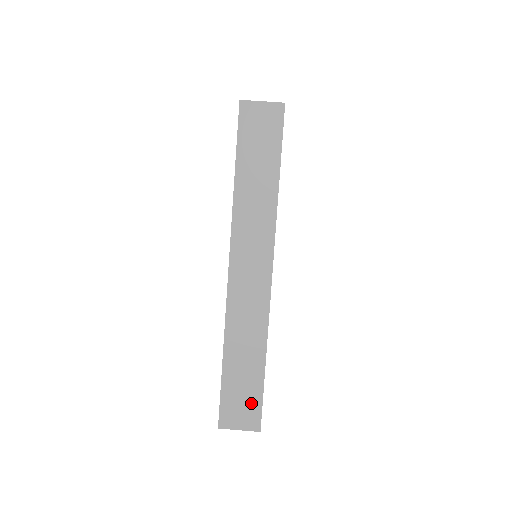
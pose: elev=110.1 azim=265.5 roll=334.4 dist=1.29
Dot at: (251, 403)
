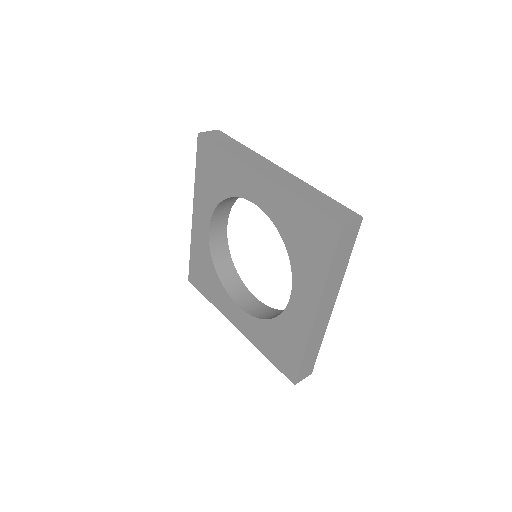
Dot at: (341, 209)
